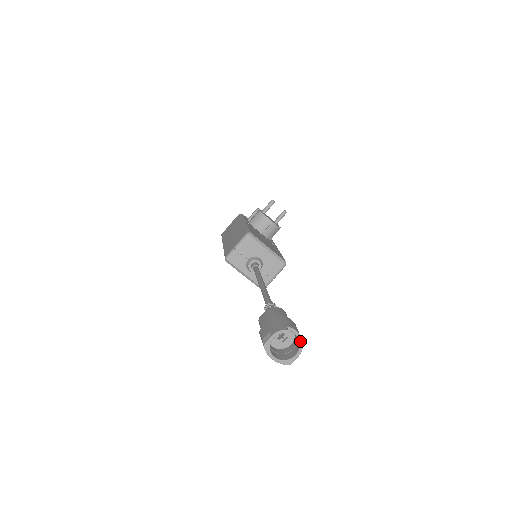
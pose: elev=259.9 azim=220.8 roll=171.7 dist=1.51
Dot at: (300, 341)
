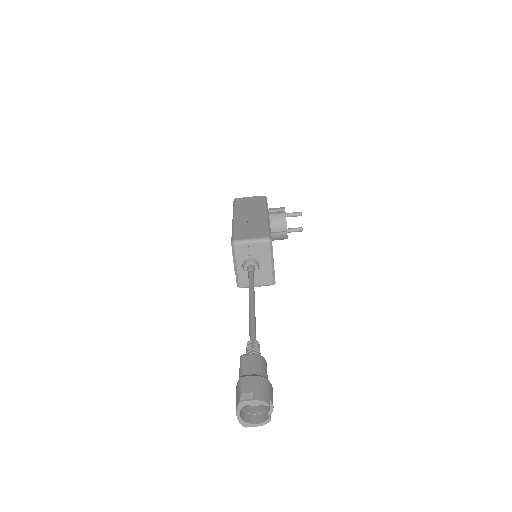
Dot at: (270, 418)
